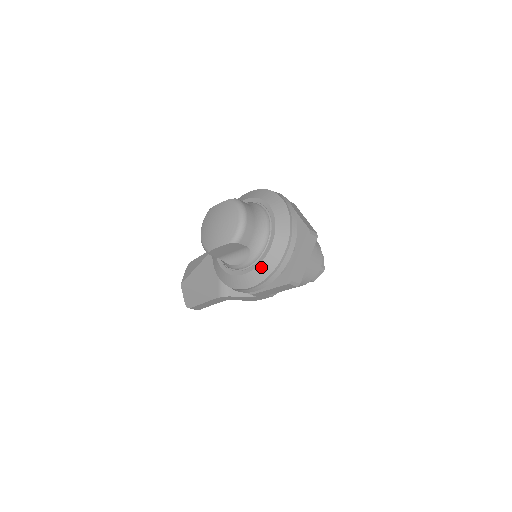
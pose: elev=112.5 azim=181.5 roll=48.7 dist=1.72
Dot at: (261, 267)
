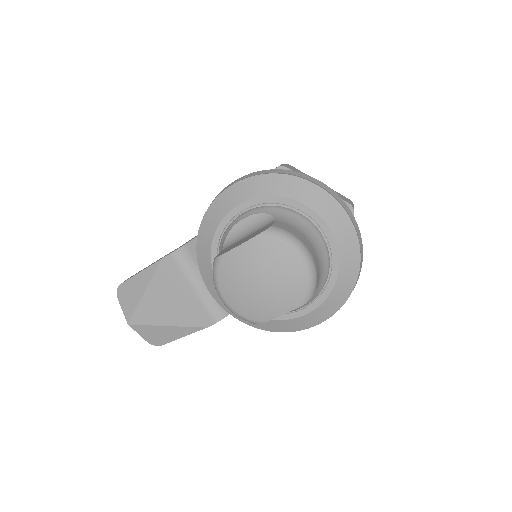
Dot at: (332, 298)
